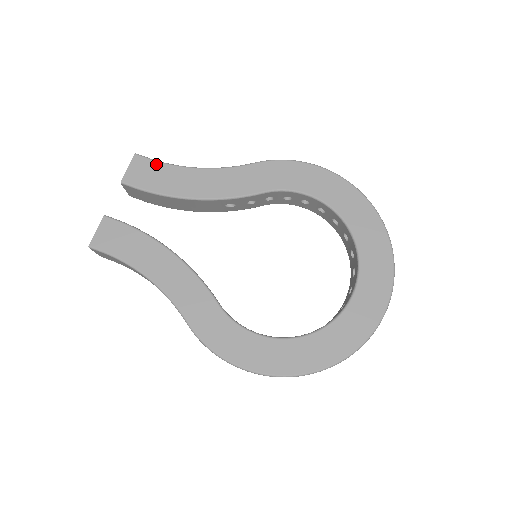
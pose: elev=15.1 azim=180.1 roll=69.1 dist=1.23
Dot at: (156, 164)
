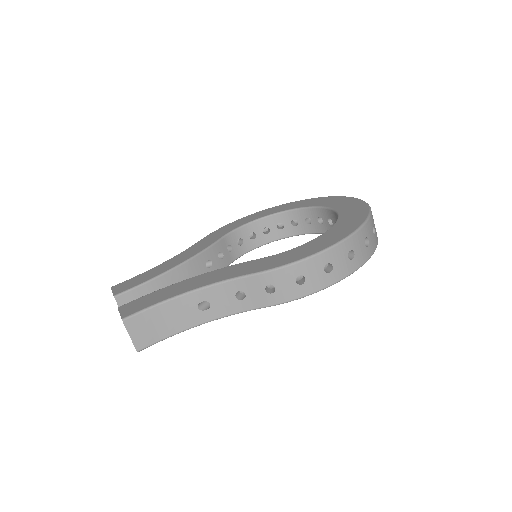
Dot at: (133, 278)
